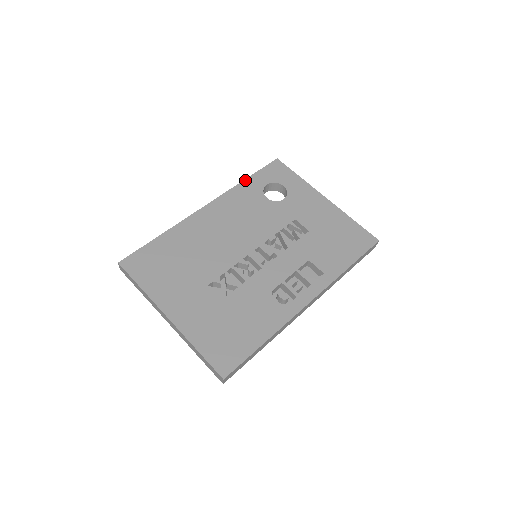
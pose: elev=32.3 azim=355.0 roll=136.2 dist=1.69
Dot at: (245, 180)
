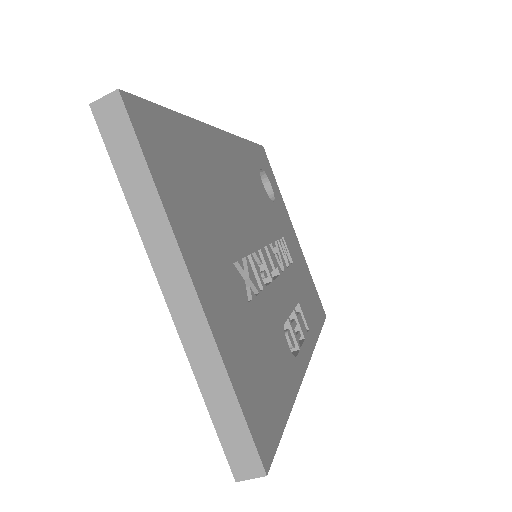
Dot at: (247, 140)
